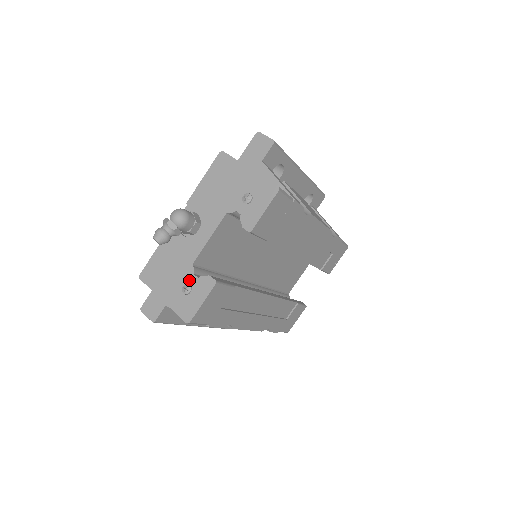
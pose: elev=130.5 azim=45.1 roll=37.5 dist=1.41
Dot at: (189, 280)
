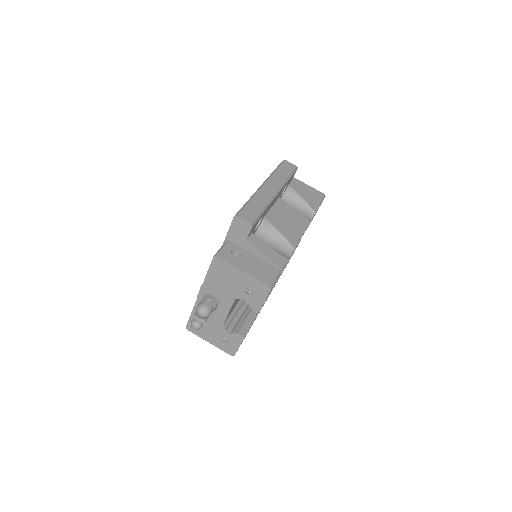
Dot at: (224, 335)
